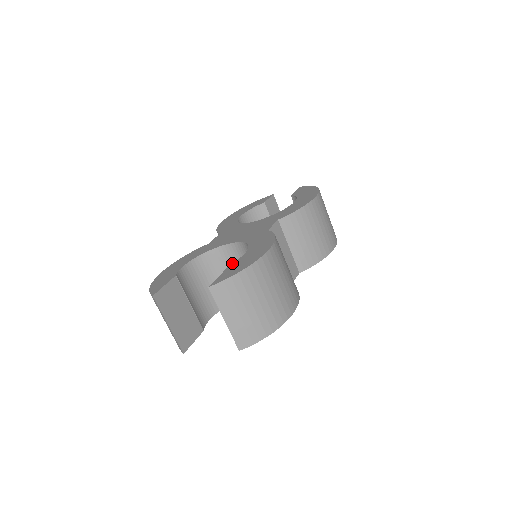
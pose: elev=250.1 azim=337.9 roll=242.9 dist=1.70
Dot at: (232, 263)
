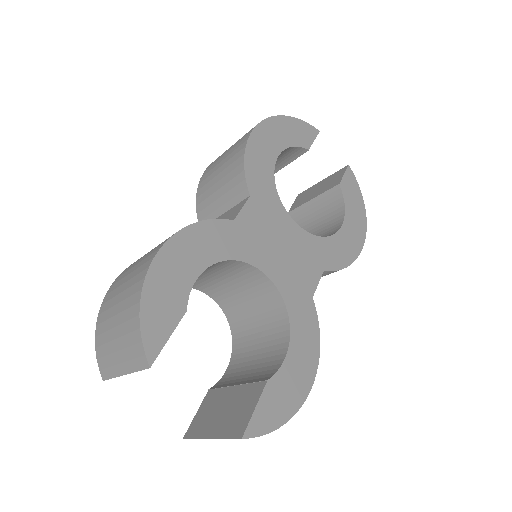
Dot at: (272, 377)
